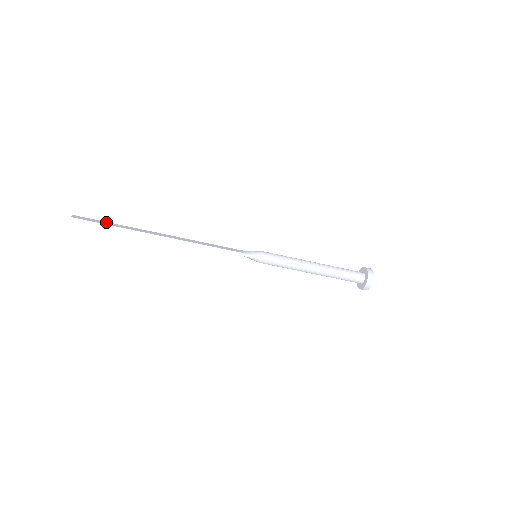
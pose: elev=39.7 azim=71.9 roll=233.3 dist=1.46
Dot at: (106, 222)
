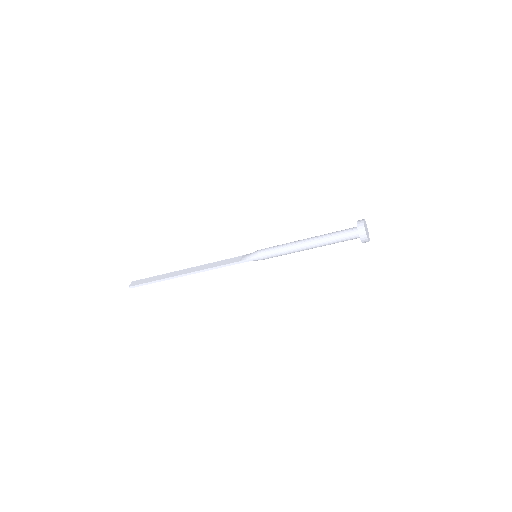
Dot at: (150, 278)
